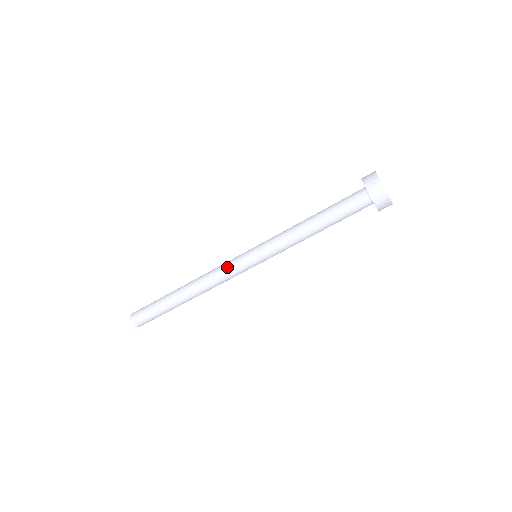
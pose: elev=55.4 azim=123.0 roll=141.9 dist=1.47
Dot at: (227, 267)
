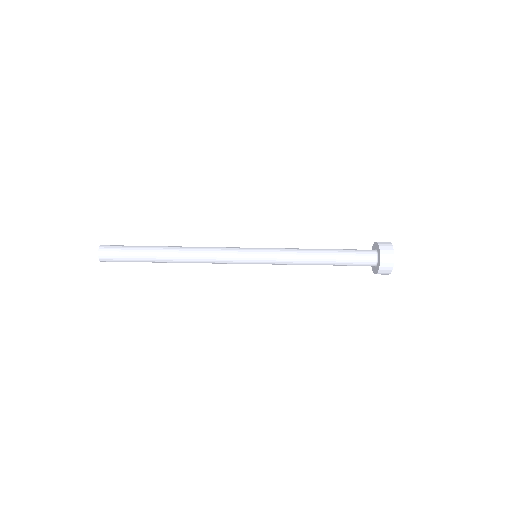
Dot at: (227, 249)
